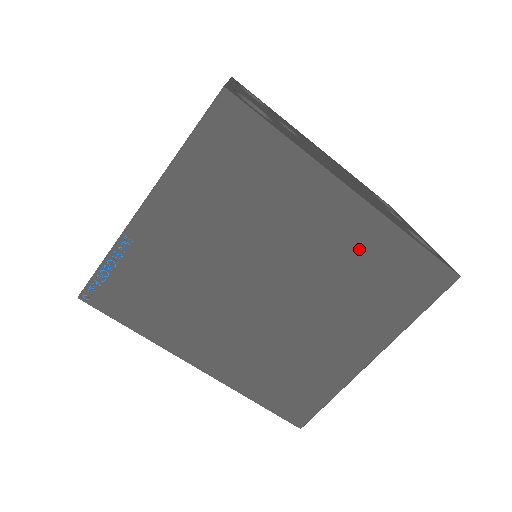
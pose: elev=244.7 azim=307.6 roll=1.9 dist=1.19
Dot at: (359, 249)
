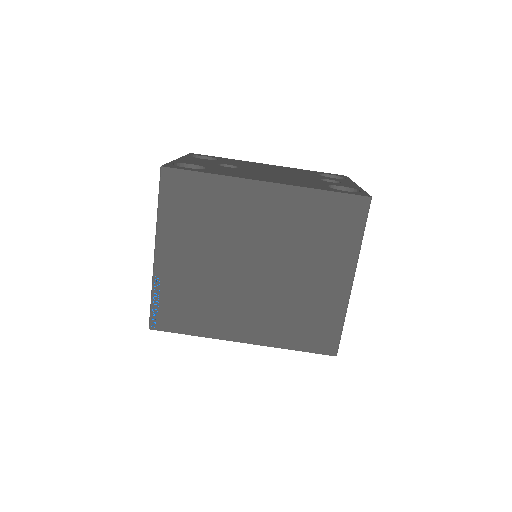
Dot at: (293, 214)
